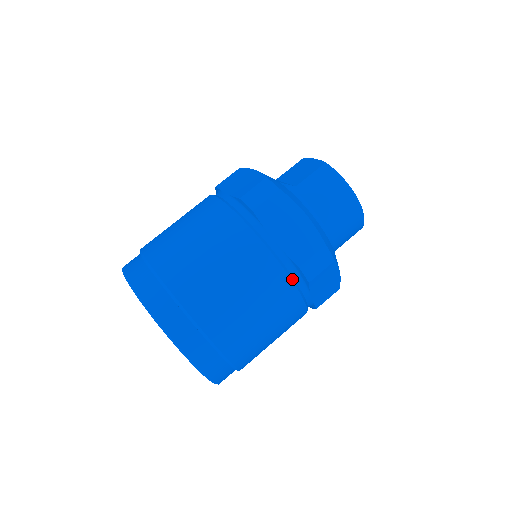
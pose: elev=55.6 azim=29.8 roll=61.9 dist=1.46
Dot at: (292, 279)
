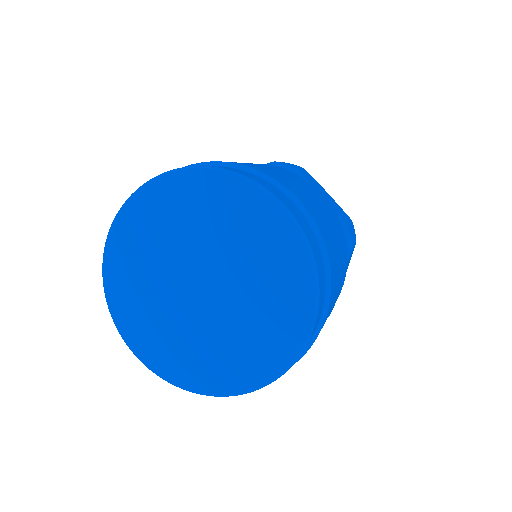
Dot at: occluded
